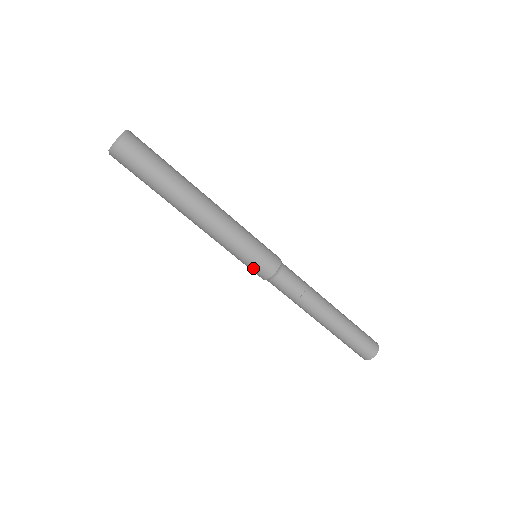
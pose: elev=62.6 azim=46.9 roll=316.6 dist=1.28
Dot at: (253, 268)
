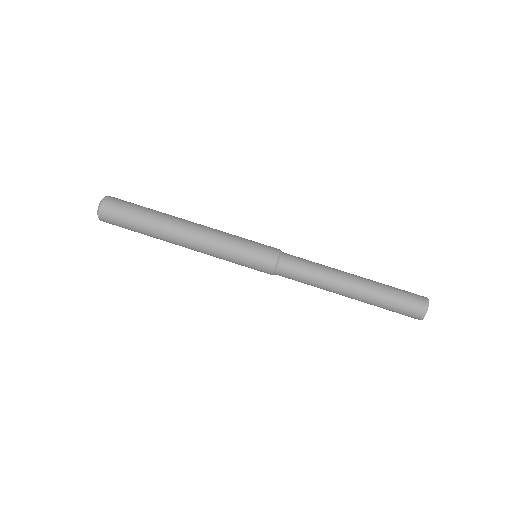
Dot at: (260, 251)
